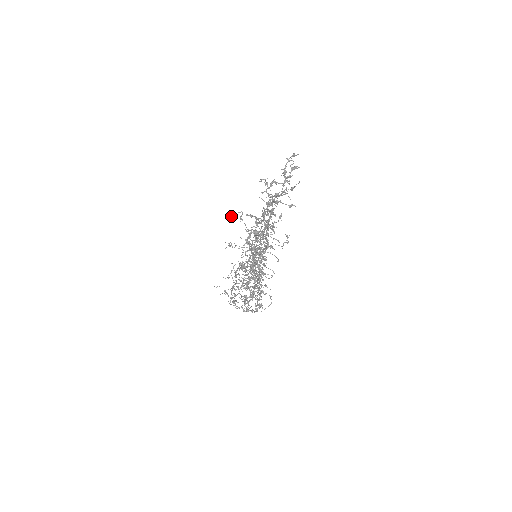
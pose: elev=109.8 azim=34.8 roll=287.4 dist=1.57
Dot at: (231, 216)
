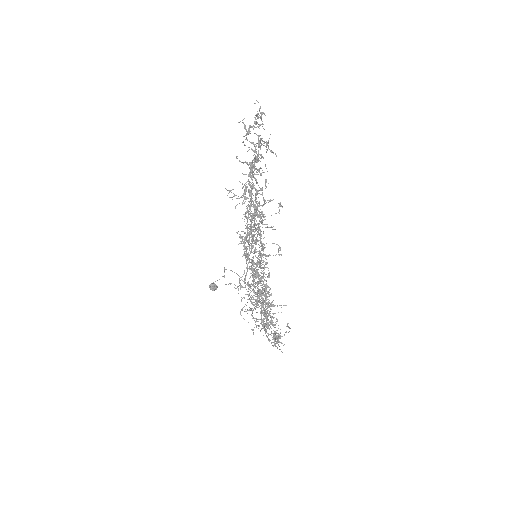
Dot at: (213, 283)
